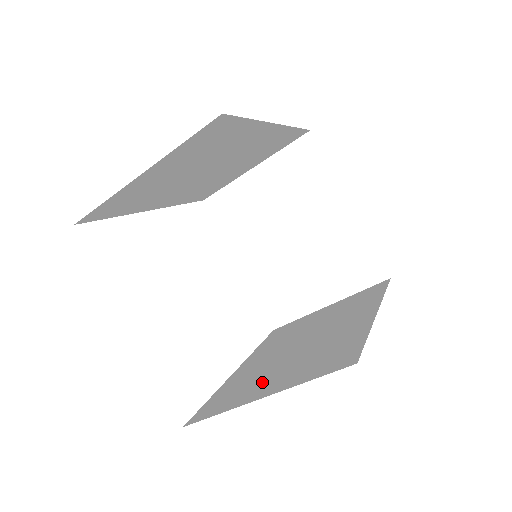
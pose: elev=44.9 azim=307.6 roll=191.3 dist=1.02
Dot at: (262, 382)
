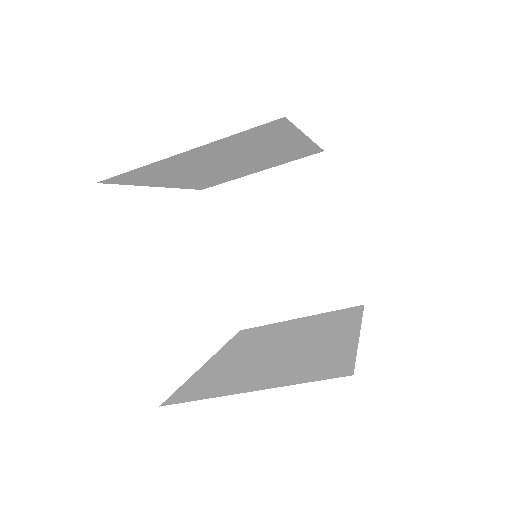
Dot at: (245, 377)
